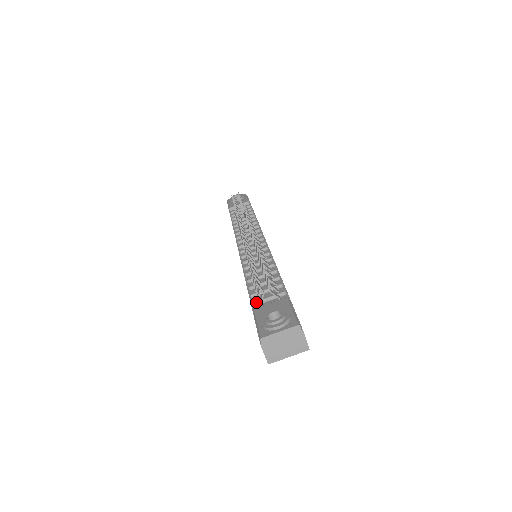
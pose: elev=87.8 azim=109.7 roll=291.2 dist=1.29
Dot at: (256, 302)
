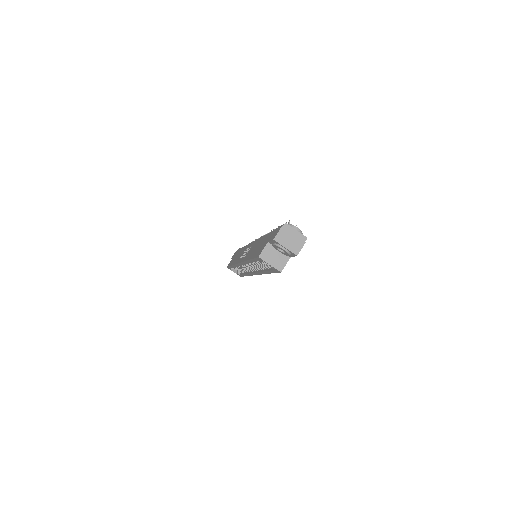
Dot at: occluded
